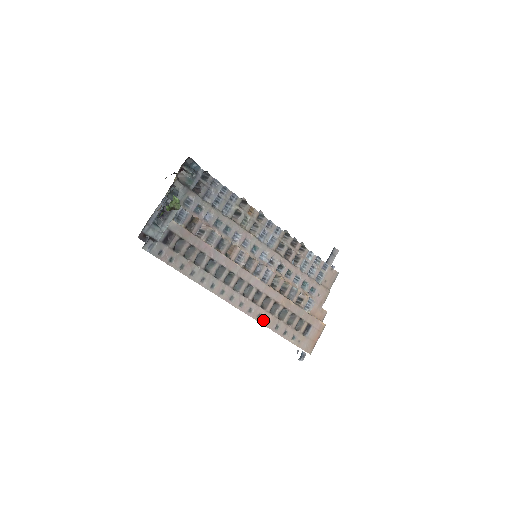
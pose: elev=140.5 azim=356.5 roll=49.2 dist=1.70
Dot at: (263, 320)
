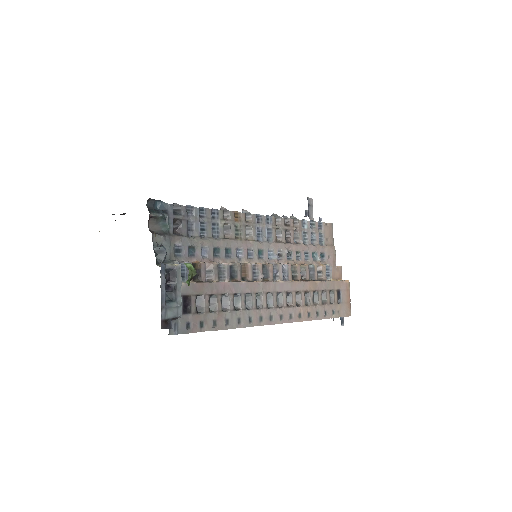
Dot at: (304, 317)
